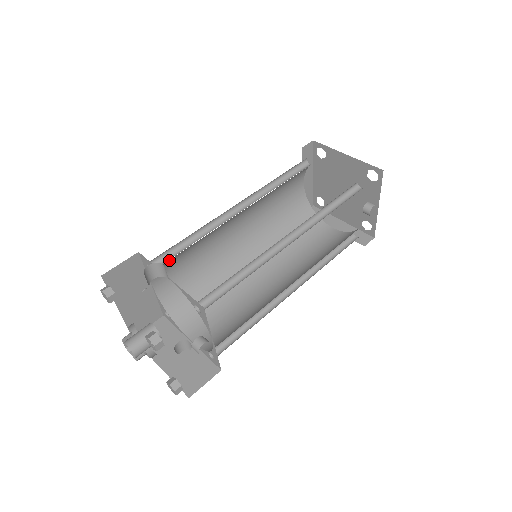
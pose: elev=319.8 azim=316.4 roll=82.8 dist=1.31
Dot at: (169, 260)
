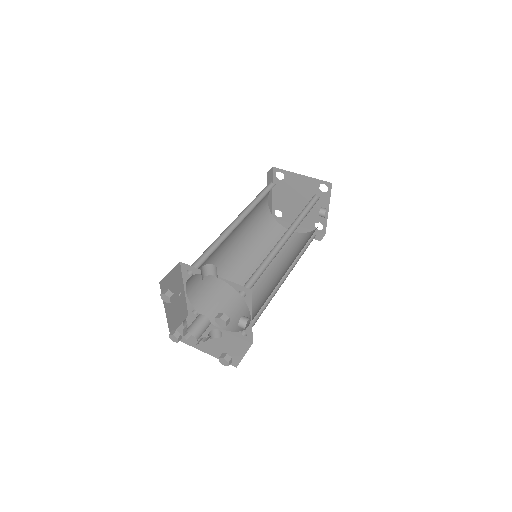
Dot at: occluded
